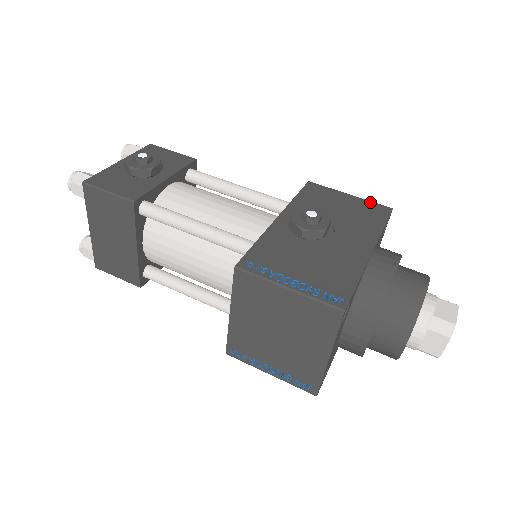
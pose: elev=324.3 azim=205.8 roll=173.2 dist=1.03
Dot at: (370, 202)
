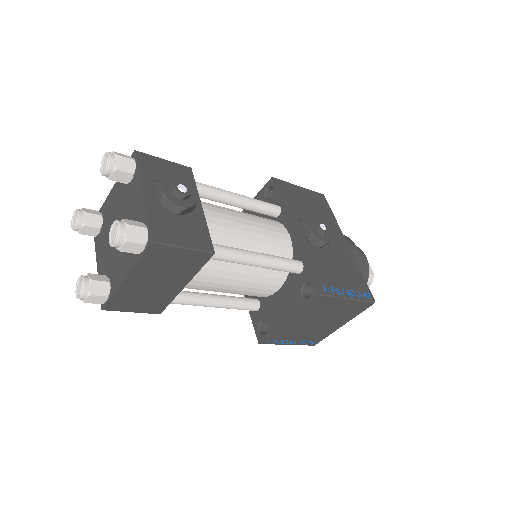
Dot at: (313, 192)
